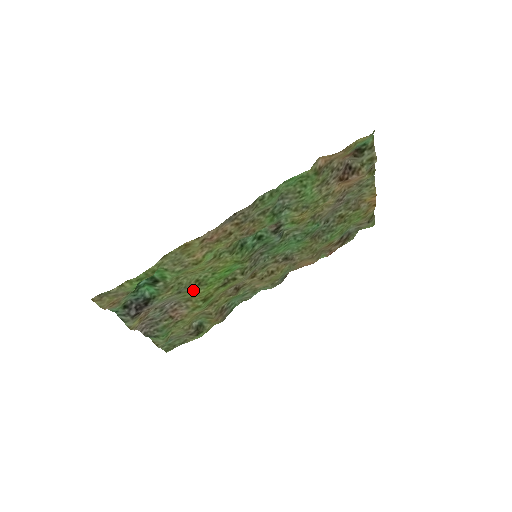
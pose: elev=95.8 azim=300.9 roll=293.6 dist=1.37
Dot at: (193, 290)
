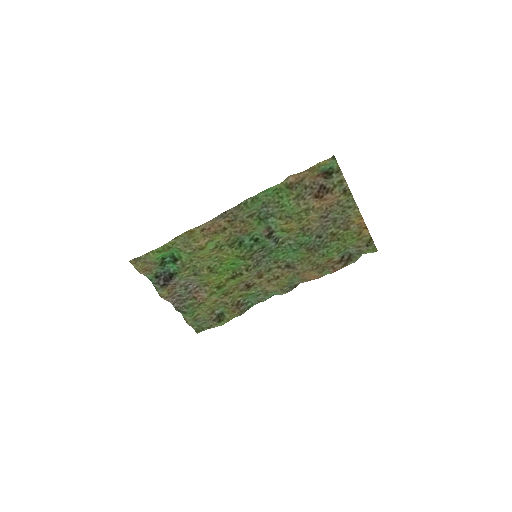
Dot at: (207, 276)
